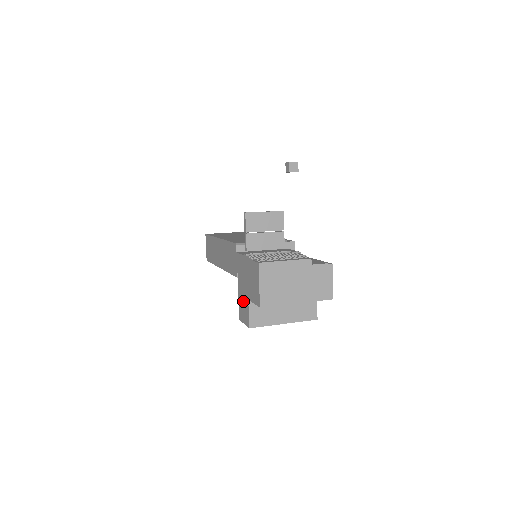
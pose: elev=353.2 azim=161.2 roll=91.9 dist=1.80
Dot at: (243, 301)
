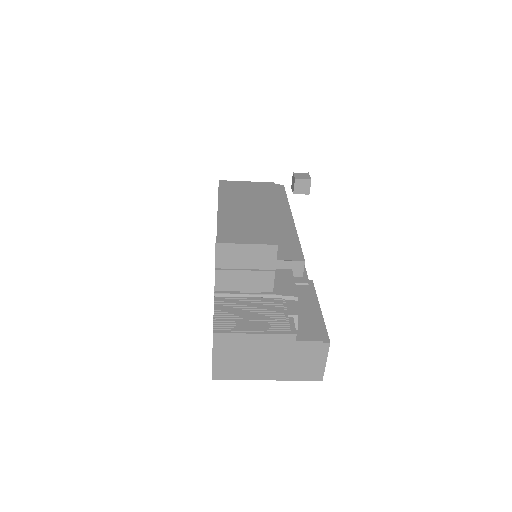
Dot at: occluded
